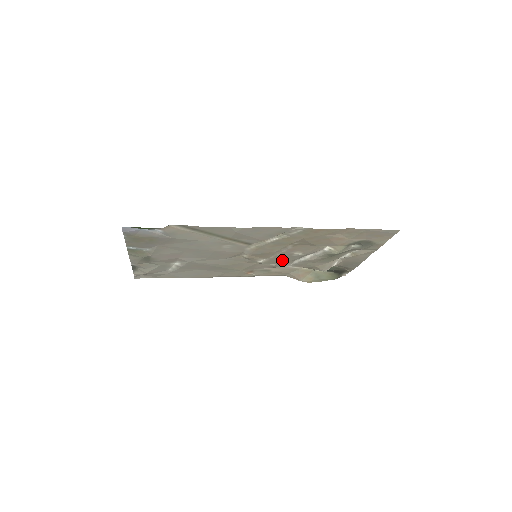
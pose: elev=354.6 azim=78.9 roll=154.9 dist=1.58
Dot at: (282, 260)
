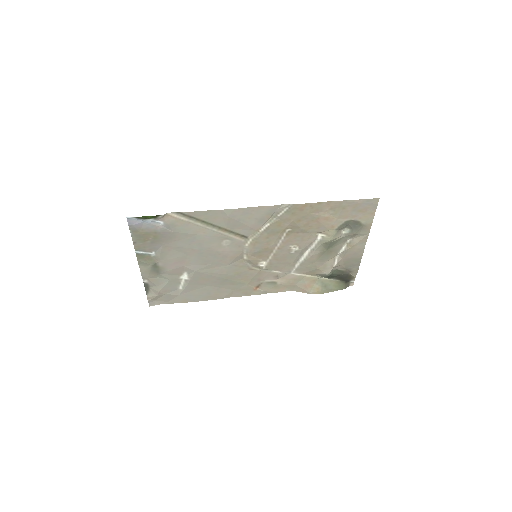
Dot at: (283, 262)
